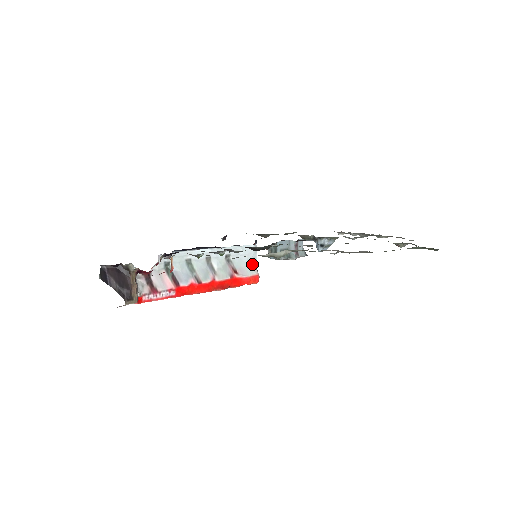
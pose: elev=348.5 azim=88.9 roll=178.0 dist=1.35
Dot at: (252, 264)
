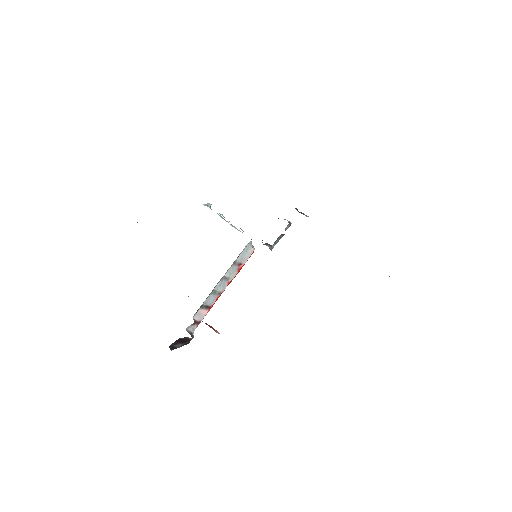
Dot at: (249, 248)
